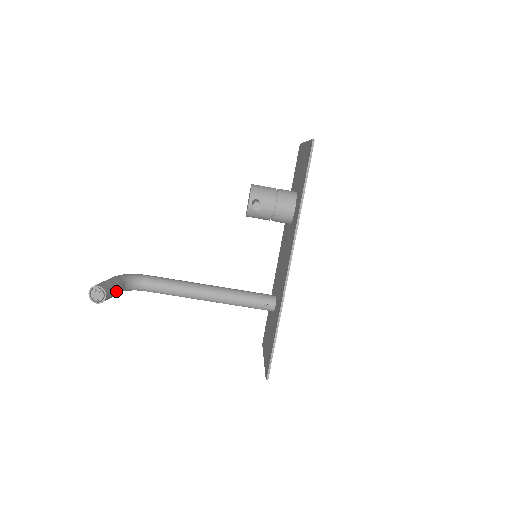
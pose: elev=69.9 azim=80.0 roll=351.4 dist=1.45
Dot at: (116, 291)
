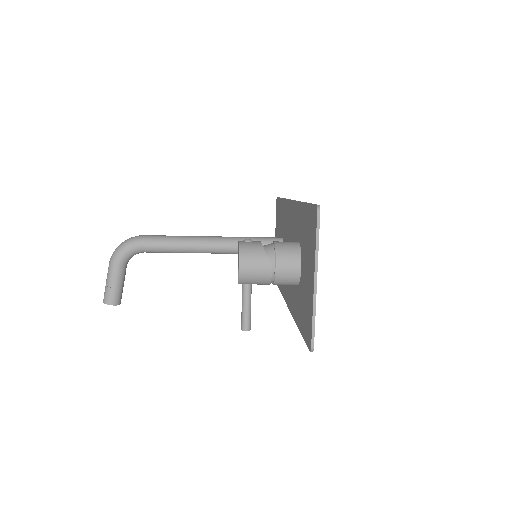
Dot at: (123, 284)
